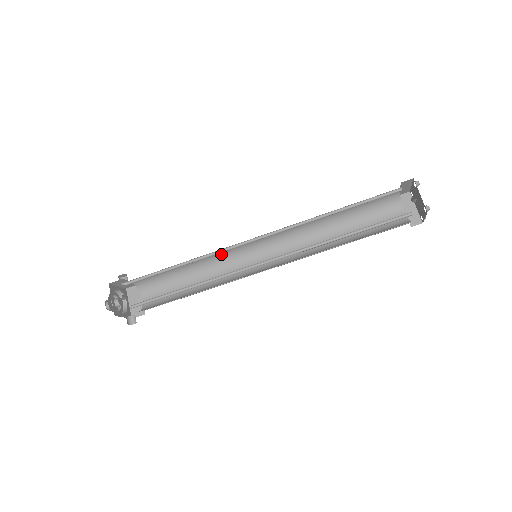
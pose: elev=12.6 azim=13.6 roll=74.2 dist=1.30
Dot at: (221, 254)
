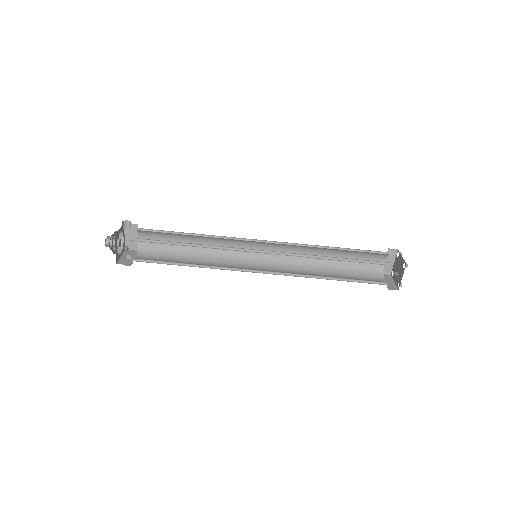
Dot at: occluded
